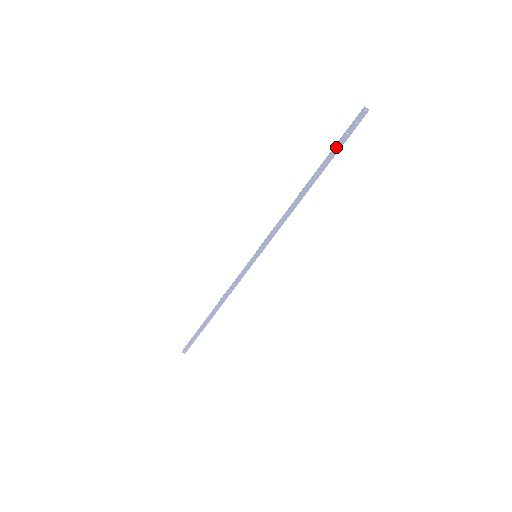
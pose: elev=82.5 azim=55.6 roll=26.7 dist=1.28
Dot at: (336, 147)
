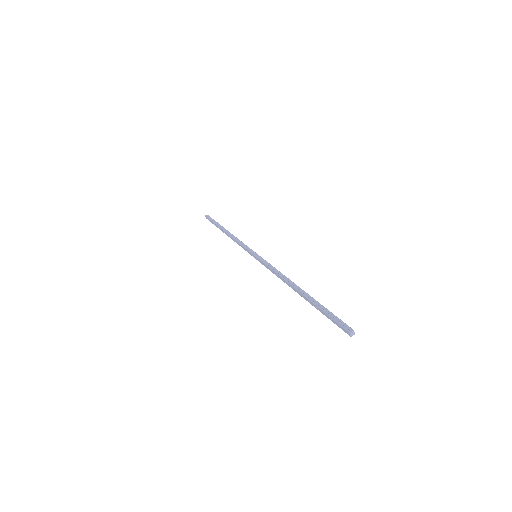
Dot at: (322, 311)
